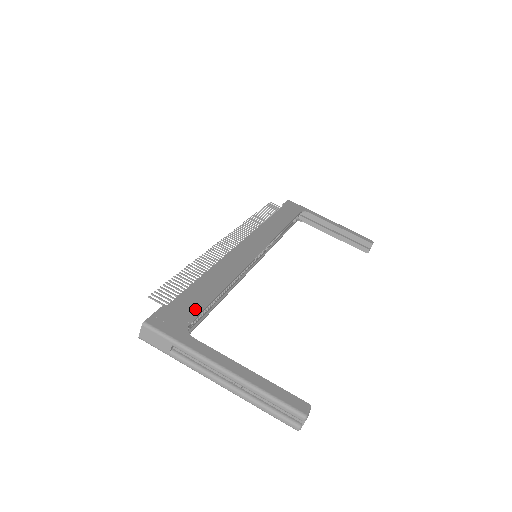
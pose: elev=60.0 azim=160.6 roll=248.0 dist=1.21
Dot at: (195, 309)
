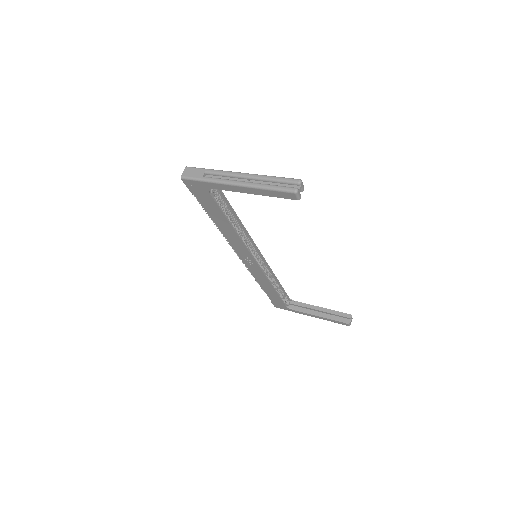
Dot at: (218, 191)
